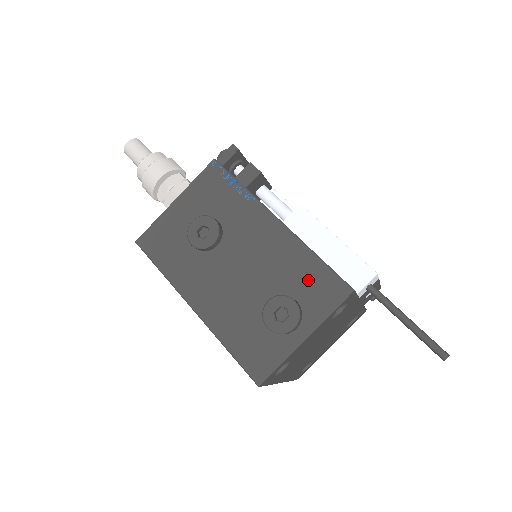
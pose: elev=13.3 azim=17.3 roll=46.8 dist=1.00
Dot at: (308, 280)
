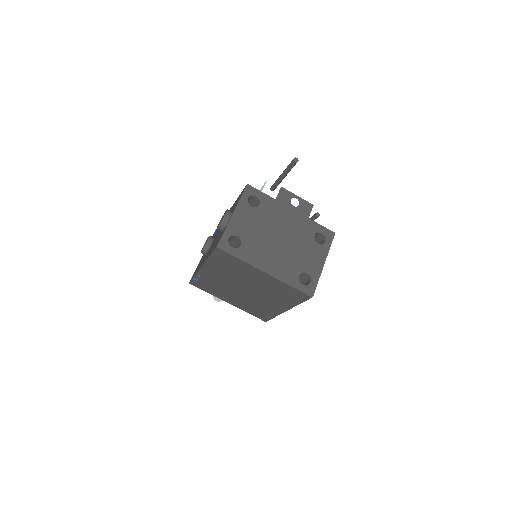
Dot at: (235, 204)
